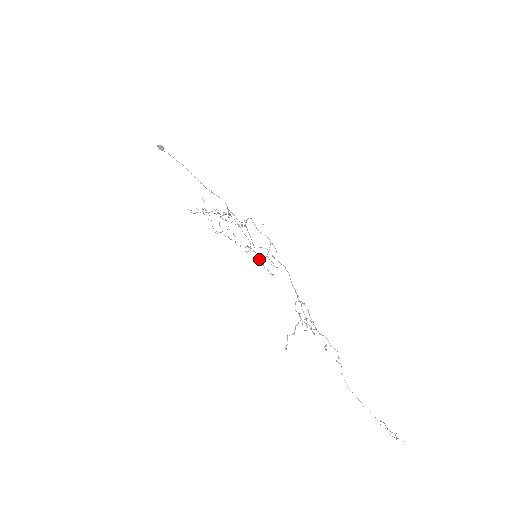
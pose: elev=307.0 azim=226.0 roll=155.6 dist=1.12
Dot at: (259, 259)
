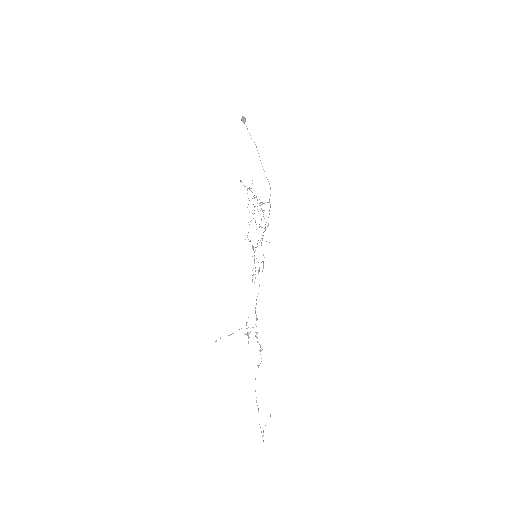
Dot at: (254, 262)
